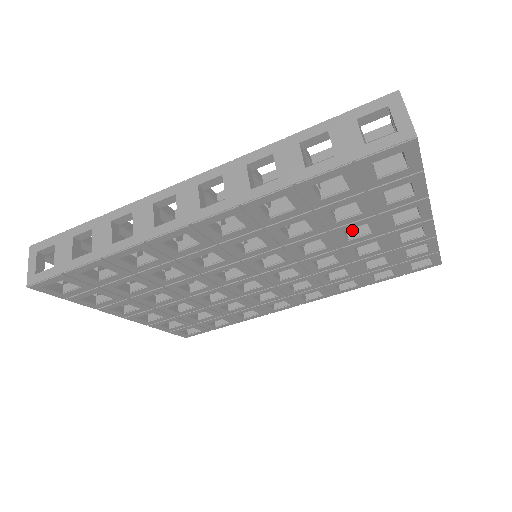
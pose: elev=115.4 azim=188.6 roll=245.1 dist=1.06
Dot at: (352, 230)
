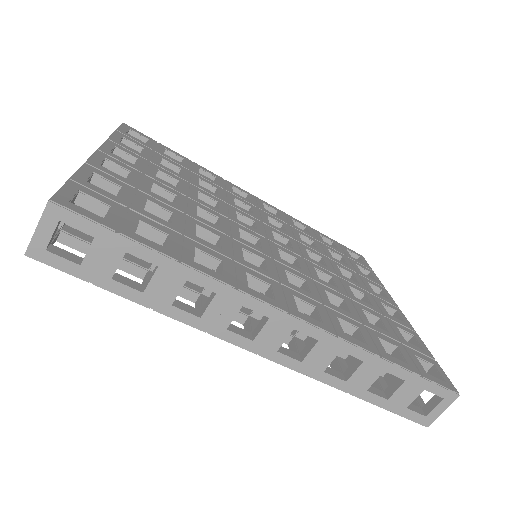
Dot at: occluded
